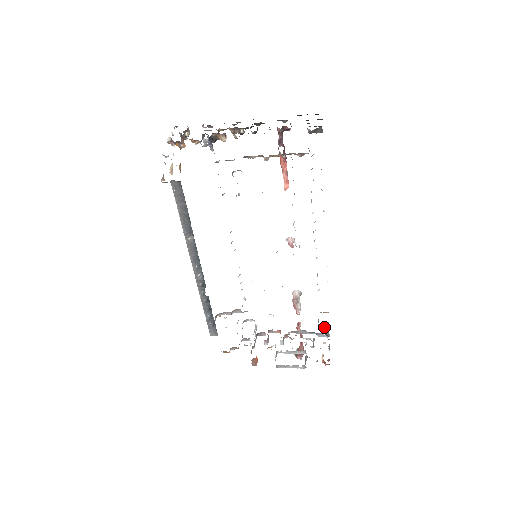
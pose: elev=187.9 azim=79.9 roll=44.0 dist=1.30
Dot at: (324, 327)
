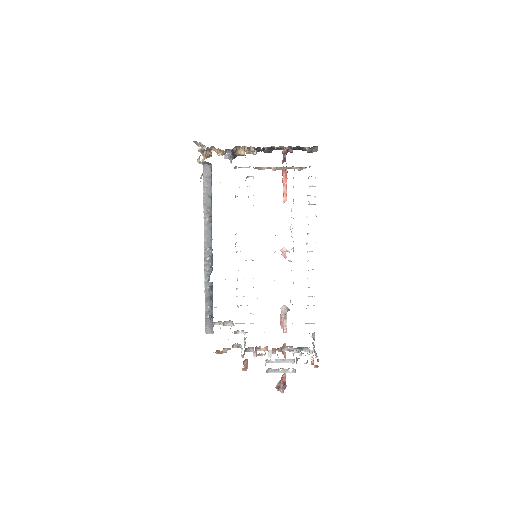
Dot at: (311, 336)
